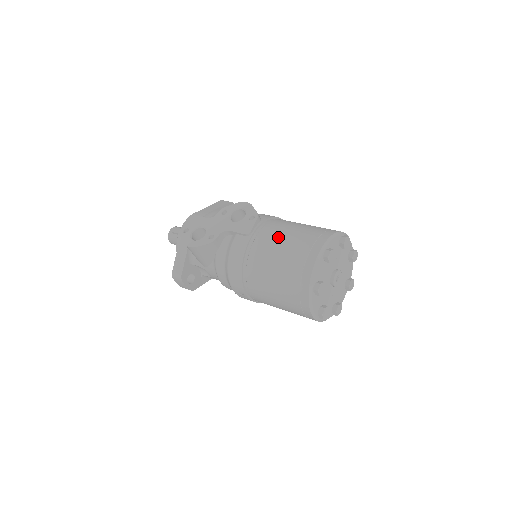
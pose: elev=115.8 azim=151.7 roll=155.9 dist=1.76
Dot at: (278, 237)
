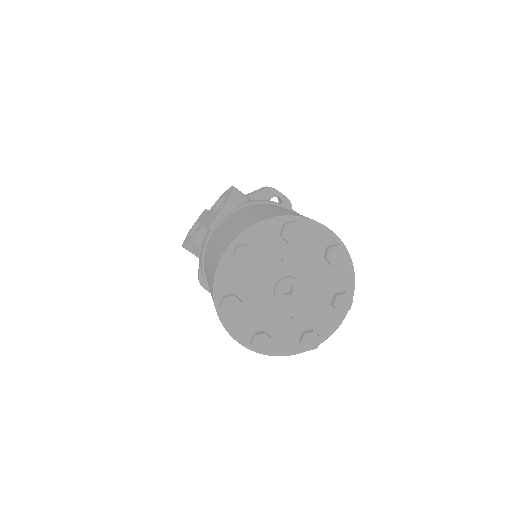
Dot at: (222, 230)
